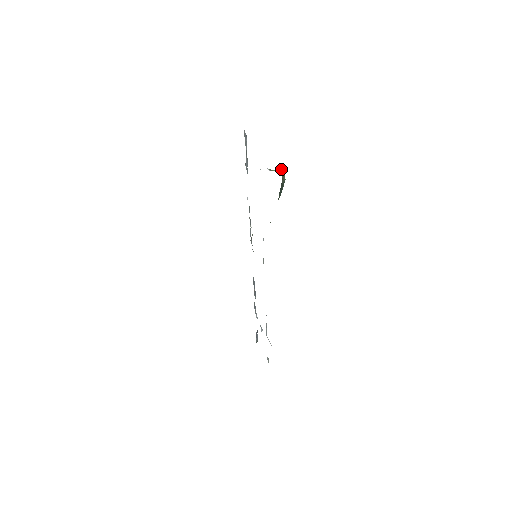
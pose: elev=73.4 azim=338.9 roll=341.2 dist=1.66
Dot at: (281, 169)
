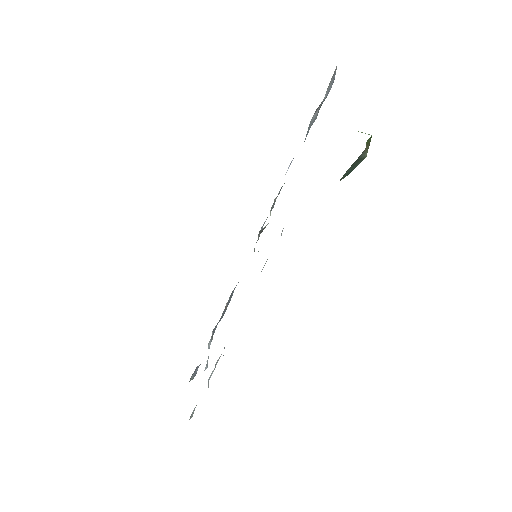
Dot at: occluded
